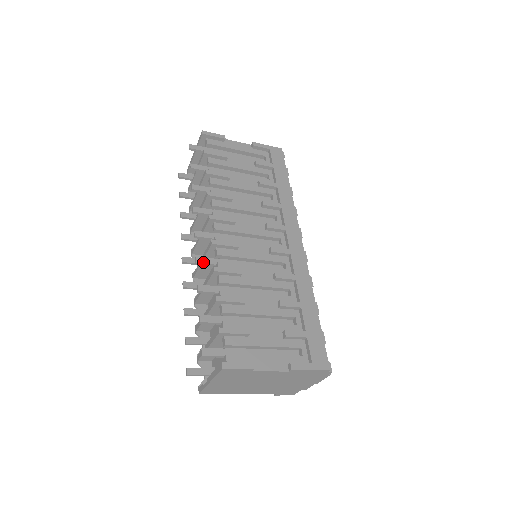
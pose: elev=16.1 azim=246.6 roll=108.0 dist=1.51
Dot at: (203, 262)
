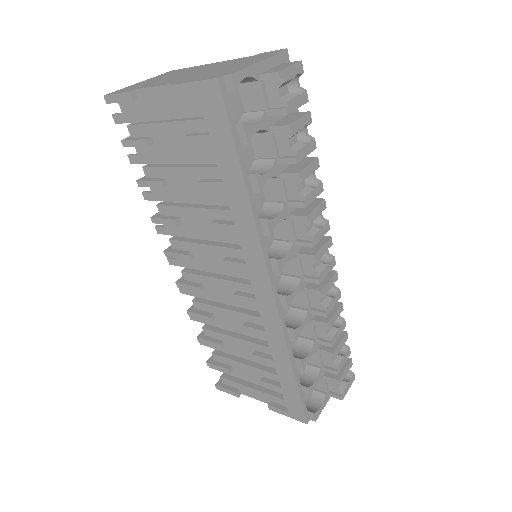
Dot at: (185, 293)
